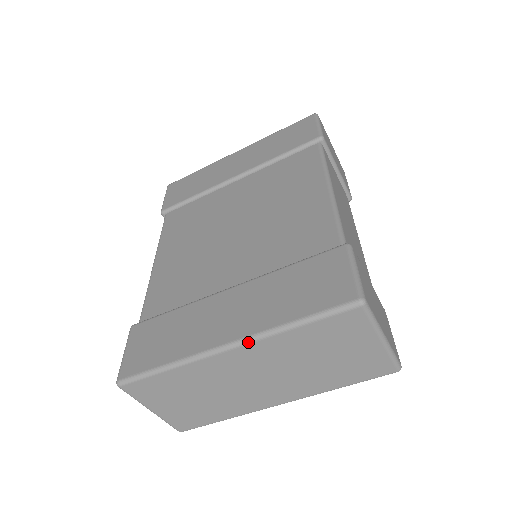
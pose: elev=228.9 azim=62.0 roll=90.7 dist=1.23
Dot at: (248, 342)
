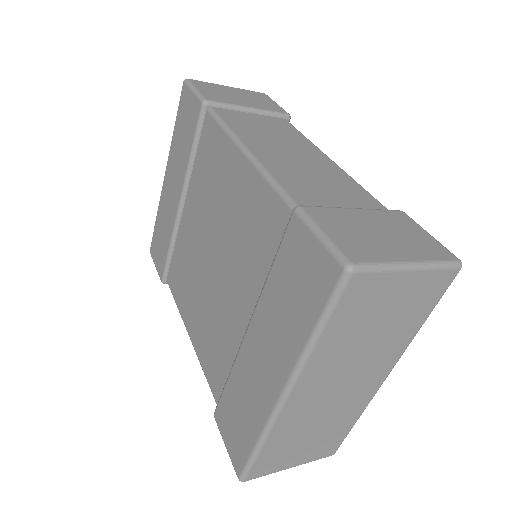
Dot at: (295, 380)
